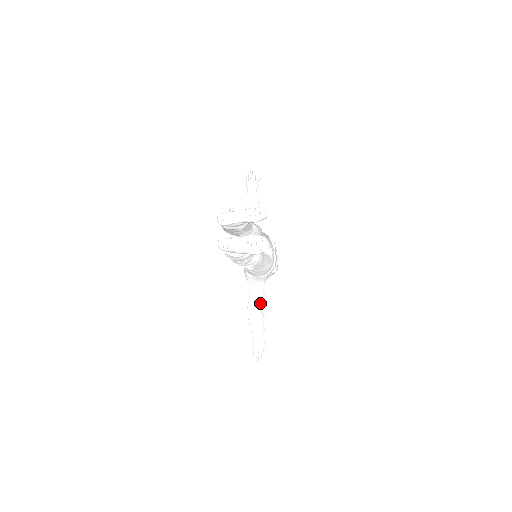
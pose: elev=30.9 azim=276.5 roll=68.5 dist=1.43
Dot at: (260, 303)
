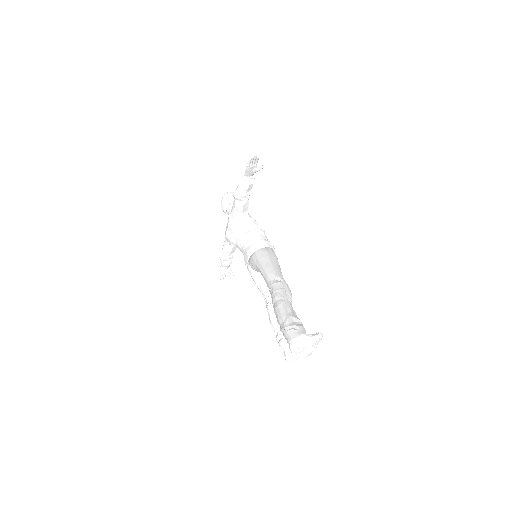
Dot at: (234, 251)
